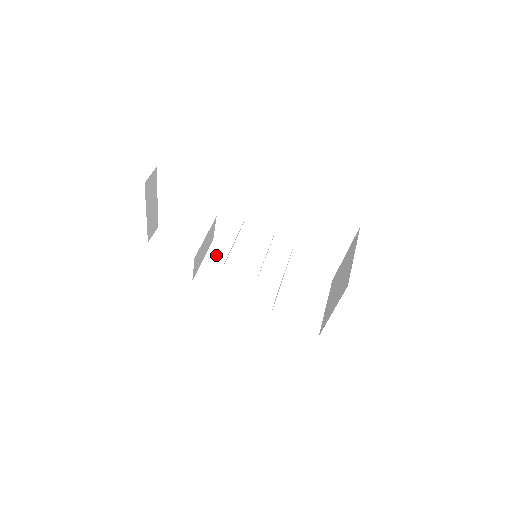
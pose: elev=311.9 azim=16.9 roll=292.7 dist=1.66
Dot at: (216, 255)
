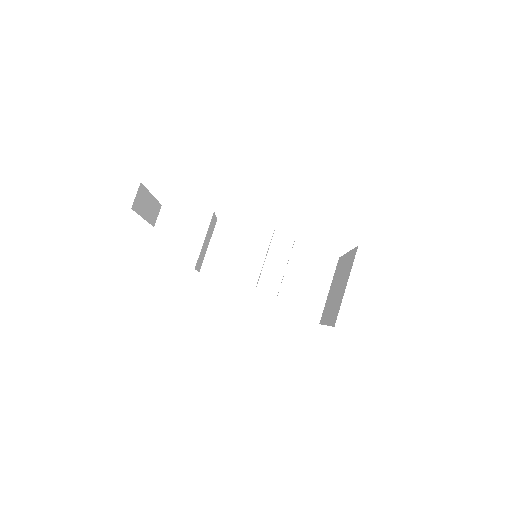
Dot at: (221, 239)
